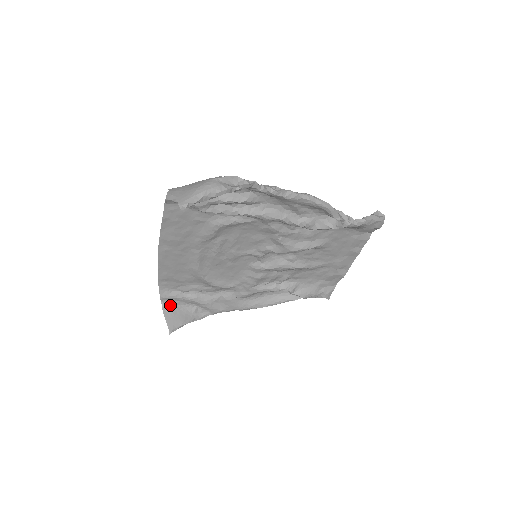
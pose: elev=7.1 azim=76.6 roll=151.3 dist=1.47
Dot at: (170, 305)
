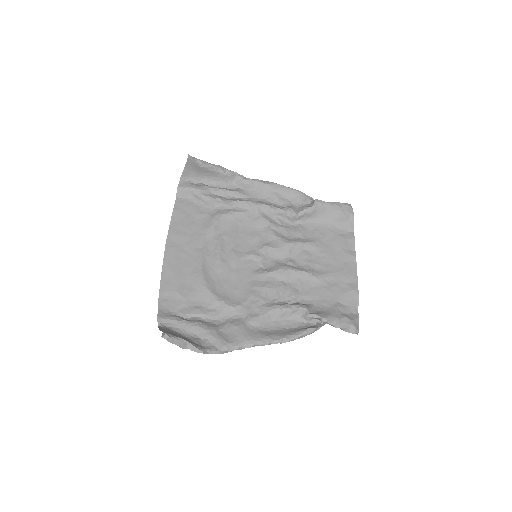
Dot at: (168, 329)
